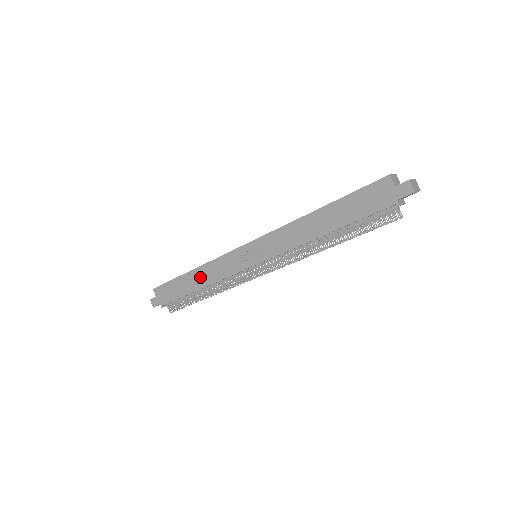
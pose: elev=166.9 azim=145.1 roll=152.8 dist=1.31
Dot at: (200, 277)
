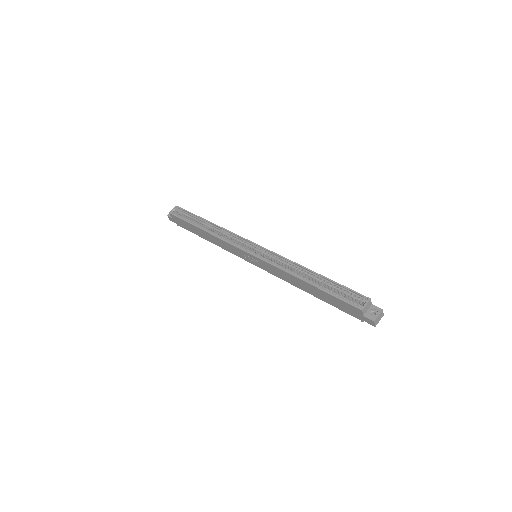
Dot at: (210, 238)
